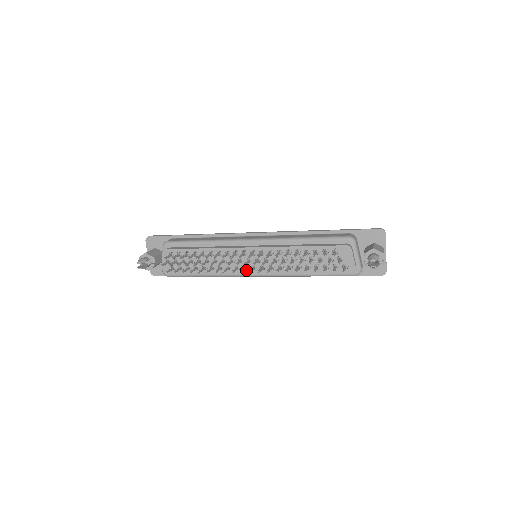
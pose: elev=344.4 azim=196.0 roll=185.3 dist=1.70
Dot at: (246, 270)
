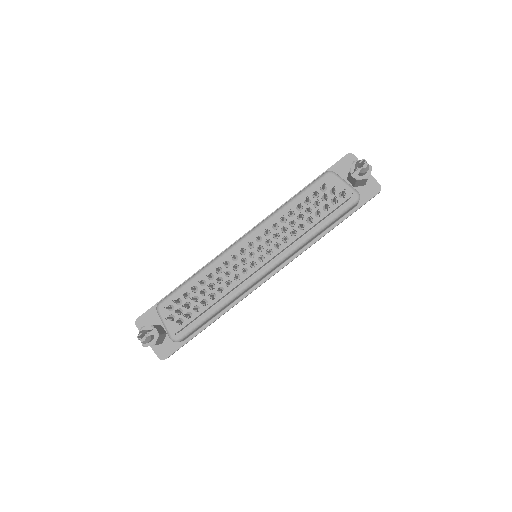
Dot at: (255, 268)
